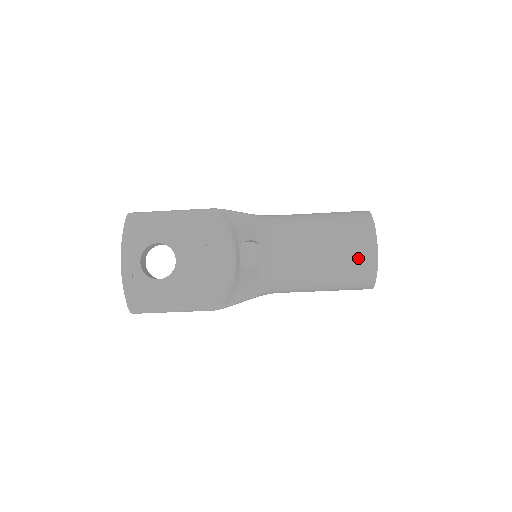
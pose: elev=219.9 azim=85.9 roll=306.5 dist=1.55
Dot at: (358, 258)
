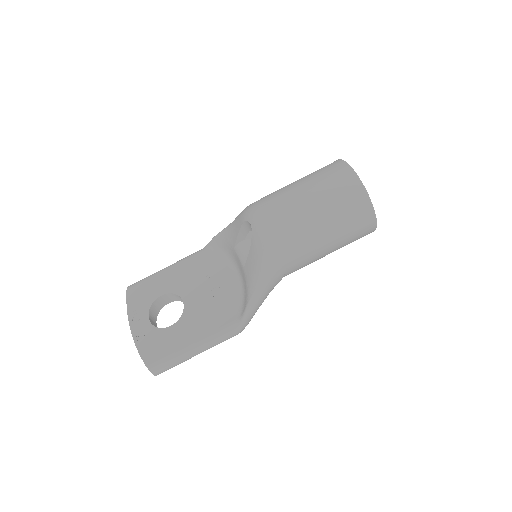
Dot at: (340, 184)
